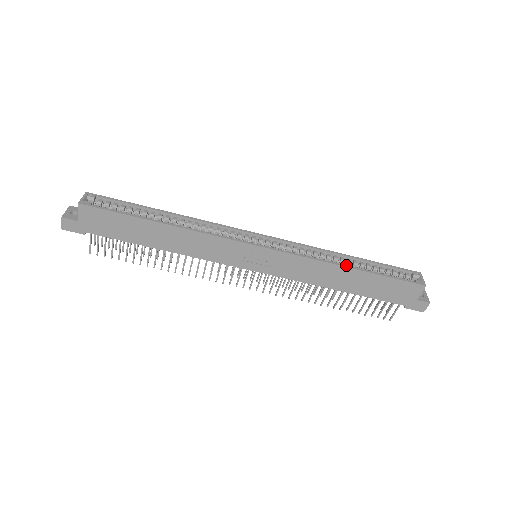
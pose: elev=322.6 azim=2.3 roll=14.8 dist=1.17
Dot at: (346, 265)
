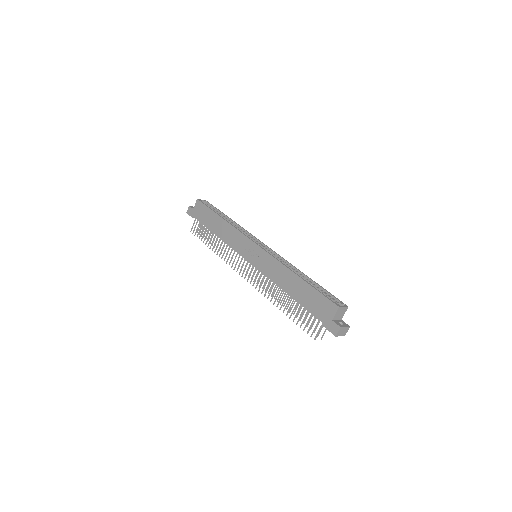
Dot at: occluded
